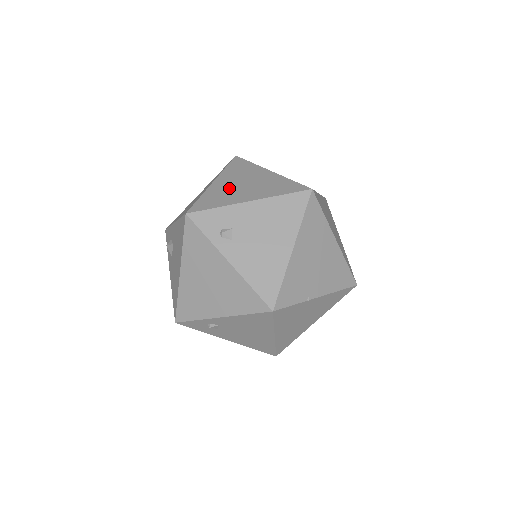
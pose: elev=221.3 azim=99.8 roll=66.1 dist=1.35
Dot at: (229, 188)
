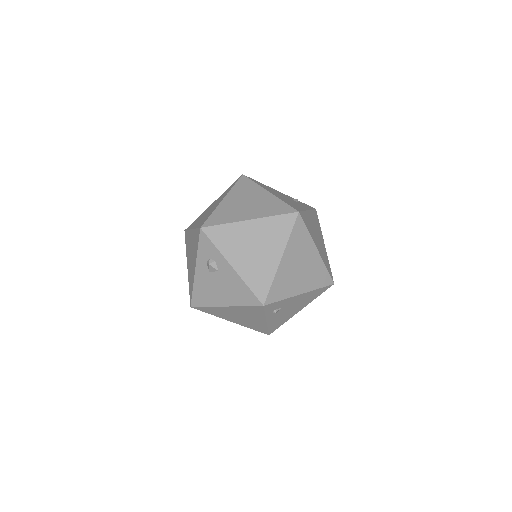
Dot at: (291, 272)
